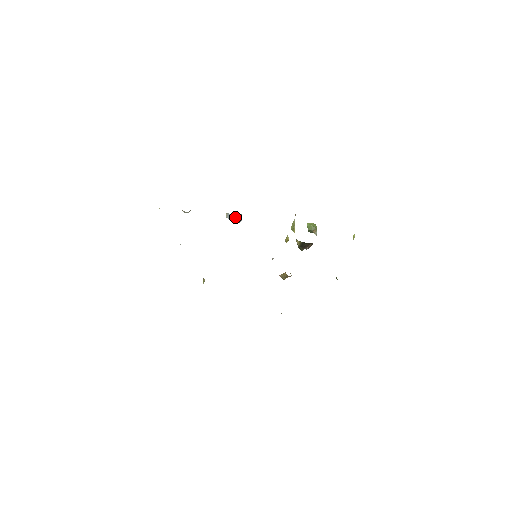
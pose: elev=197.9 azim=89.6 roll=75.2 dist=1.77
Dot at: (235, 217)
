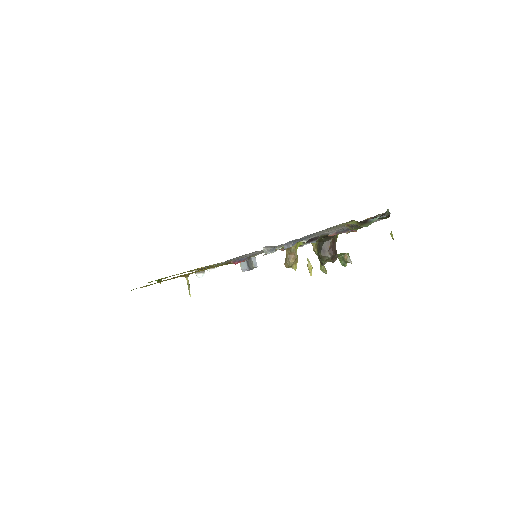
Dot at: (248, 260)
